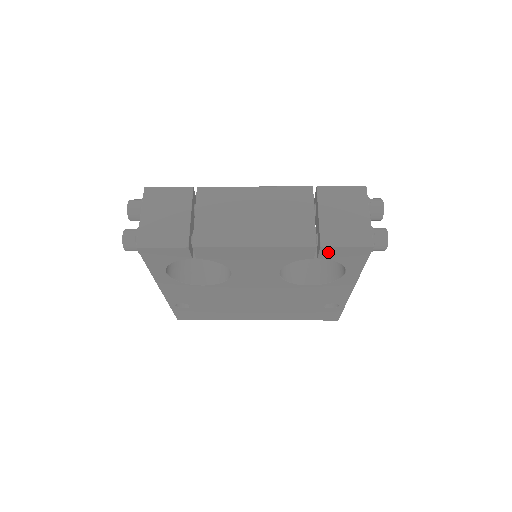
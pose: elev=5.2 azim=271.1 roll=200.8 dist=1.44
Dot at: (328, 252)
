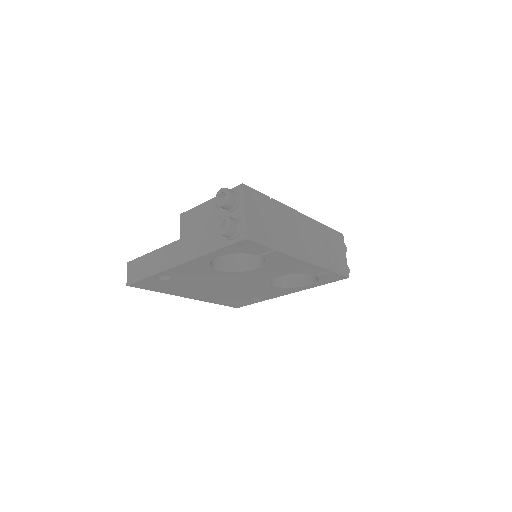
Dot at: (327, 274)
